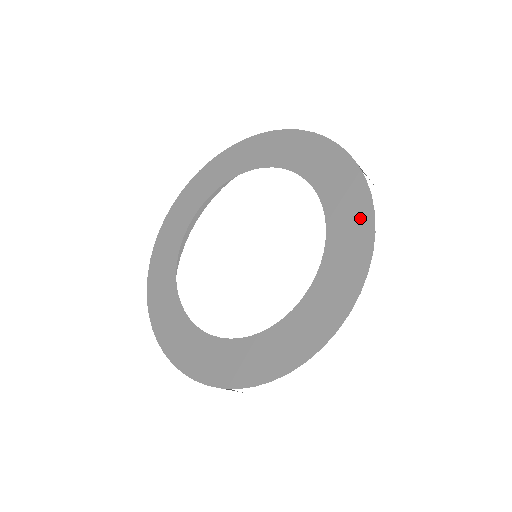
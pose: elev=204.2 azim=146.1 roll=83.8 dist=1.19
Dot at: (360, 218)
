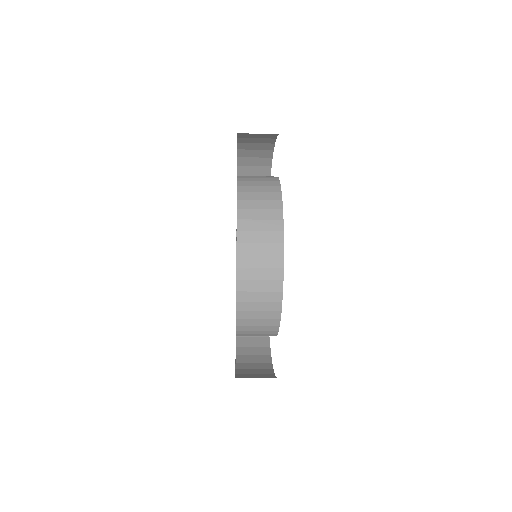
Dot at: occluded
